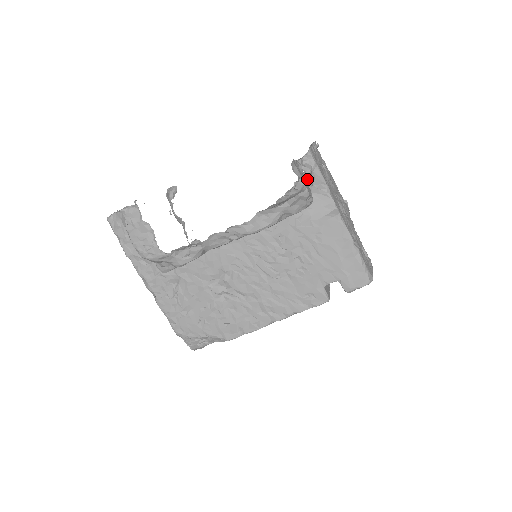
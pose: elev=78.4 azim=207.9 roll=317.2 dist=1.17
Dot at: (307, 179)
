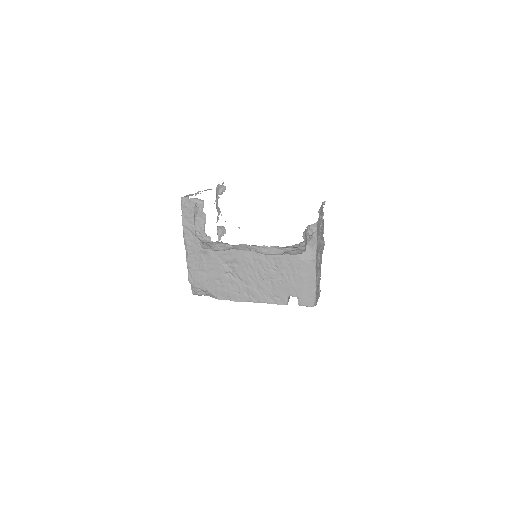
Dot at: (308, 238)
